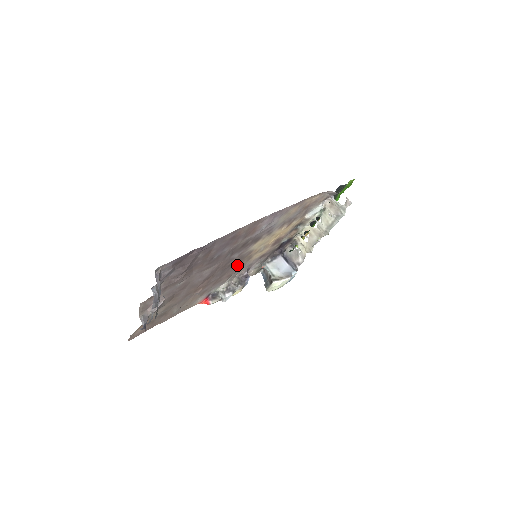
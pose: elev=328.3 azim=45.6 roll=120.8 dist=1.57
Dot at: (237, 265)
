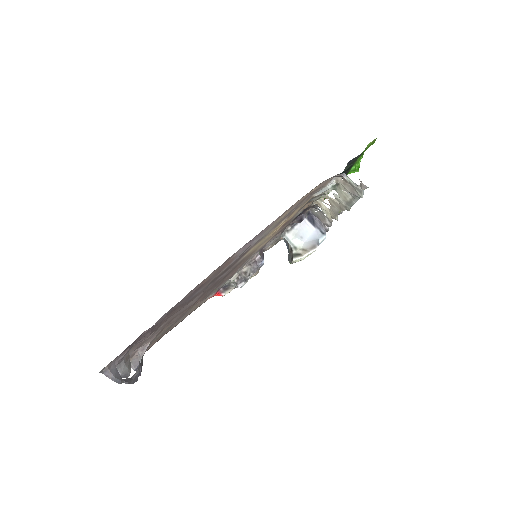
Dot at: (236, 267)
